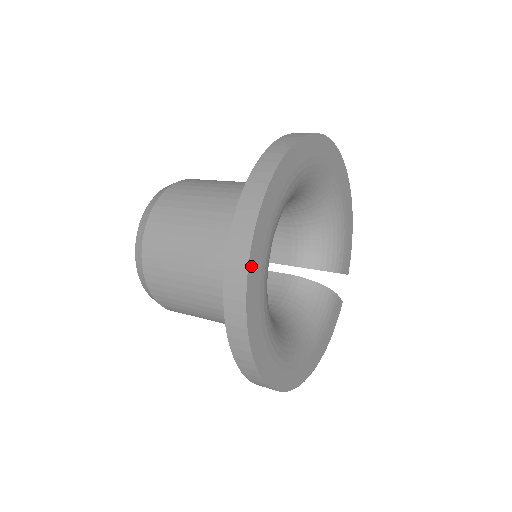
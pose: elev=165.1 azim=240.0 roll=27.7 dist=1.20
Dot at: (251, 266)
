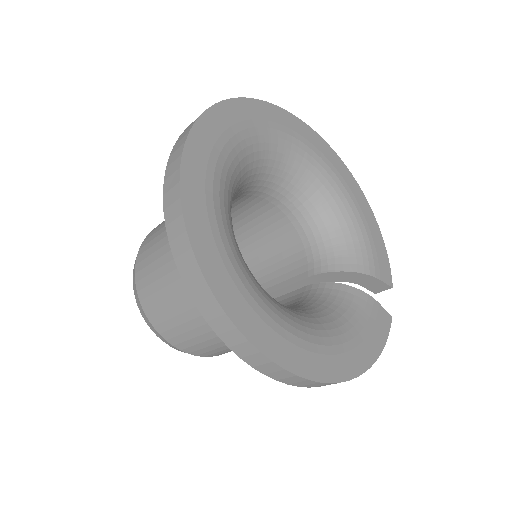
Dot at: (186, 166)
